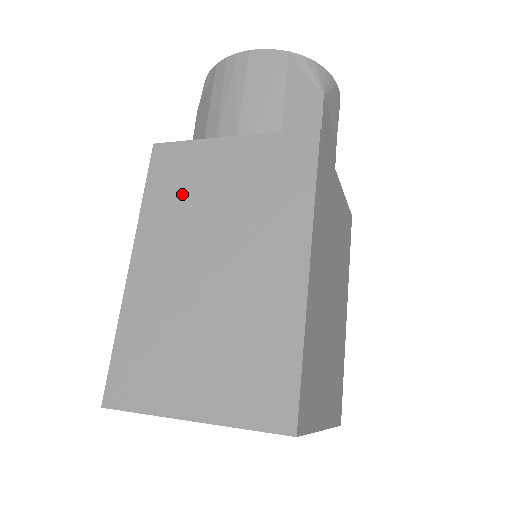
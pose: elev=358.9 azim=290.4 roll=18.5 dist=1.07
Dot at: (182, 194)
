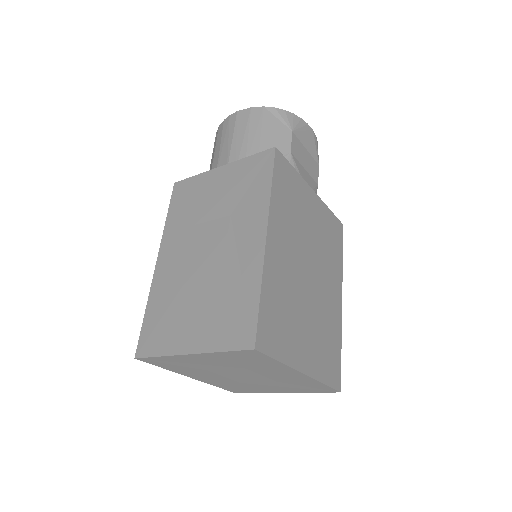
Dot at: (190, 210)
